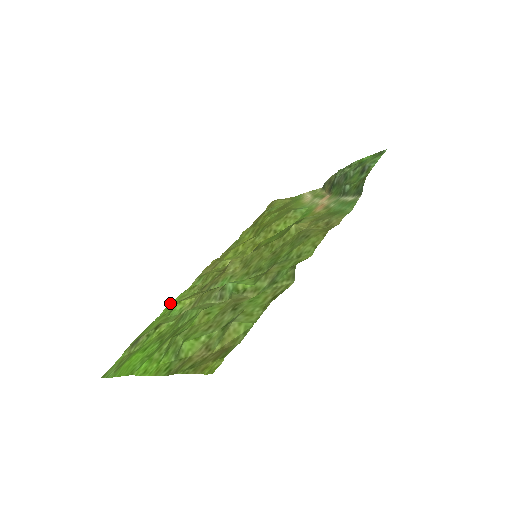
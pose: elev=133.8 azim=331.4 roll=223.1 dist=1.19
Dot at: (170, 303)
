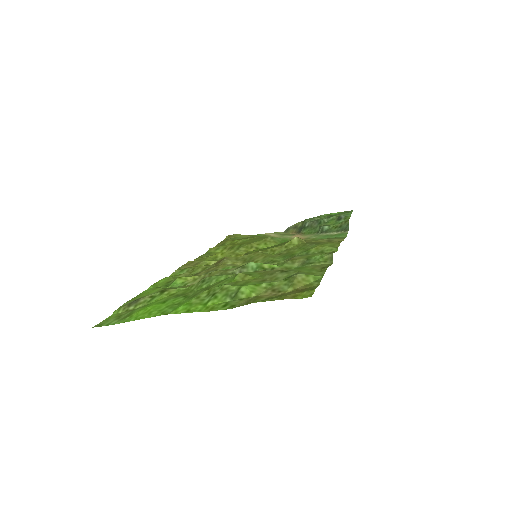
Dot at: occluded
